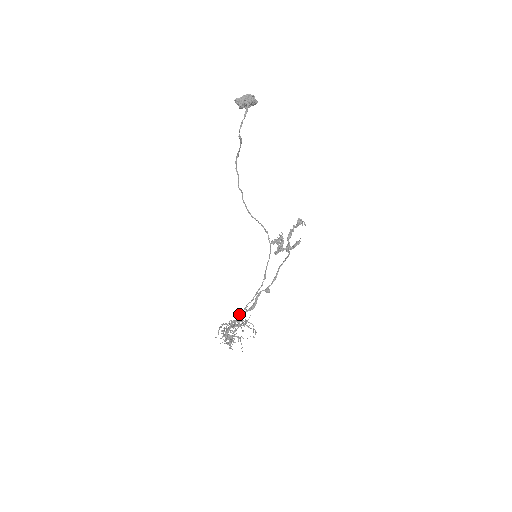
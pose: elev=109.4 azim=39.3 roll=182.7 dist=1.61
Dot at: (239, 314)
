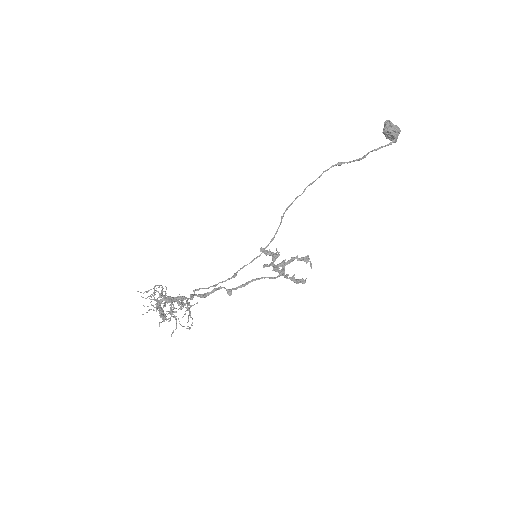
Dot at: occluded
